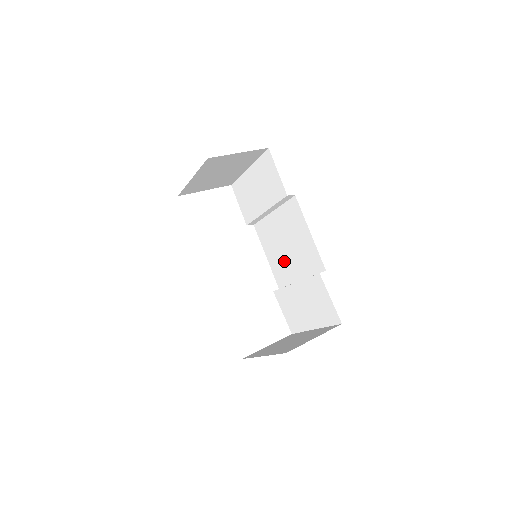
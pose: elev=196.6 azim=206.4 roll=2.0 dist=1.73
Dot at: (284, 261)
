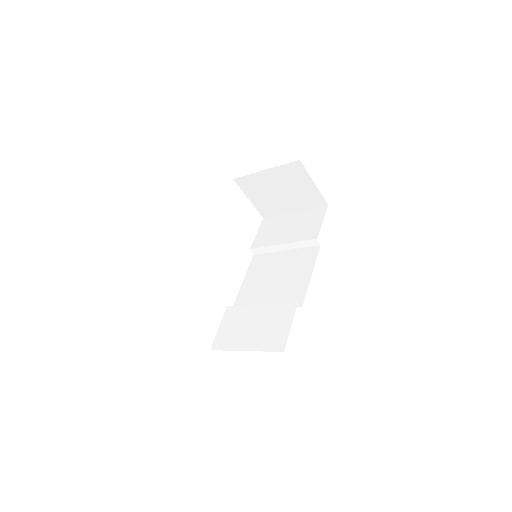
Dot at: (261, 289)
